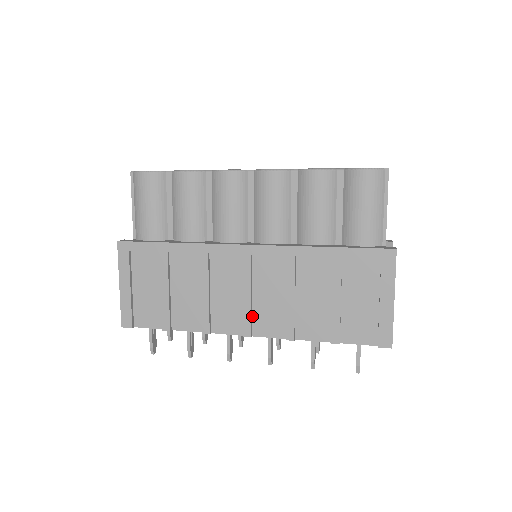
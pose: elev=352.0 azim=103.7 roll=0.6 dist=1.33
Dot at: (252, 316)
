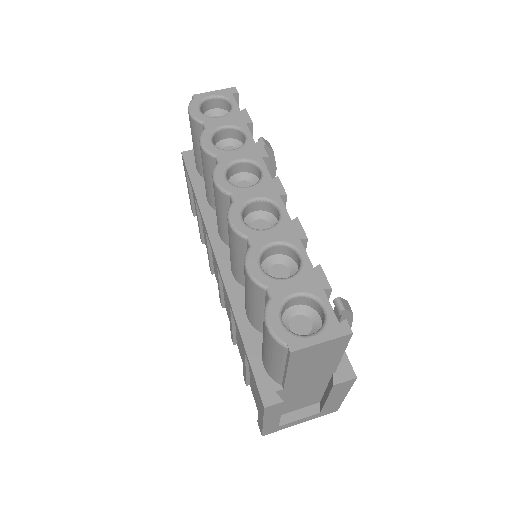
Dot at: (224, 298)
